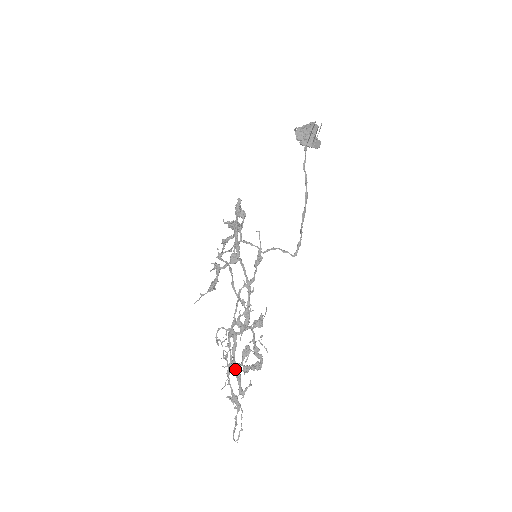
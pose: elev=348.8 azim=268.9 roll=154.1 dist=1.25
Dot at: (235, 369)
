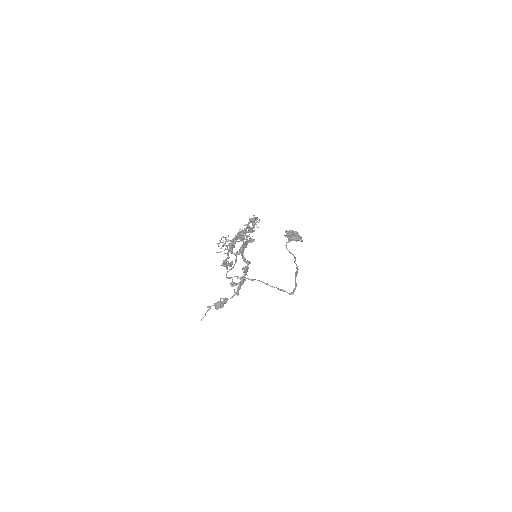
Dot at: occluded
